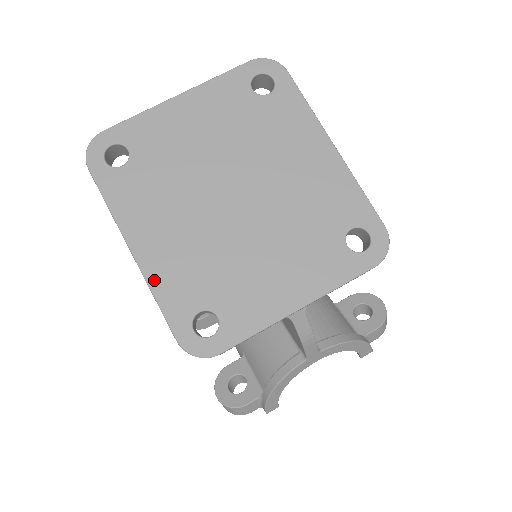
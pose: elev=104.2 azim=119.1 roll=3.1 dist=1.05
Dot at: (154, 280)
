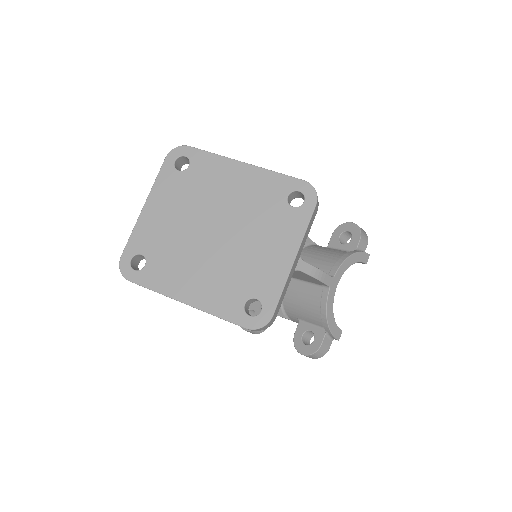
Dot at: (208, 308)
